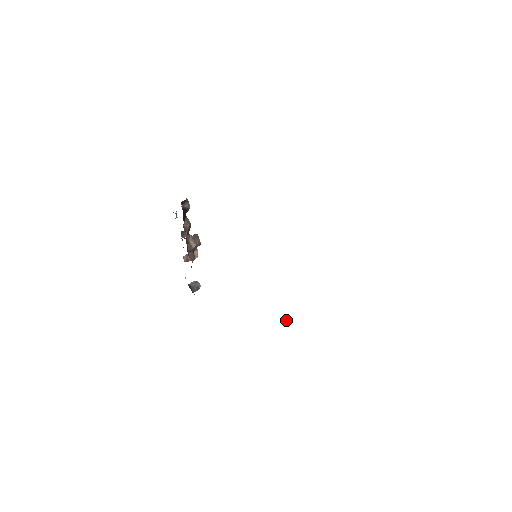
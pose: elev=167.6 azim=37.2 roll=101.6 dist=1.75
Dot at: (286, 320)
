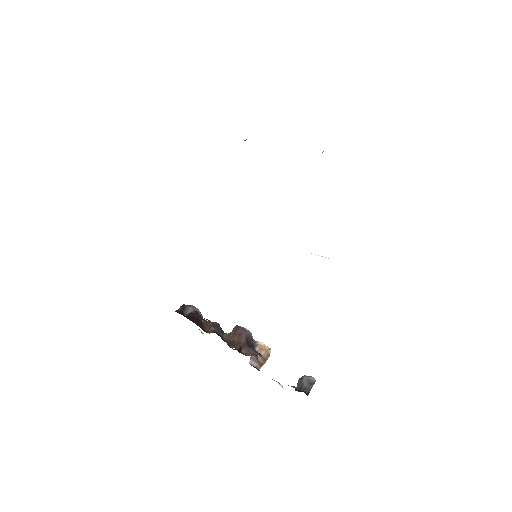
Dot at: occluded
